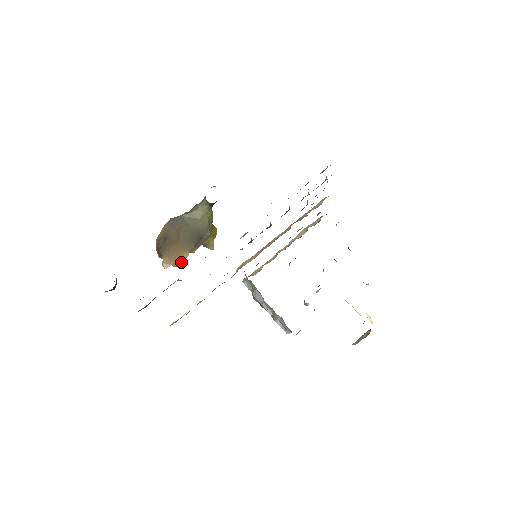
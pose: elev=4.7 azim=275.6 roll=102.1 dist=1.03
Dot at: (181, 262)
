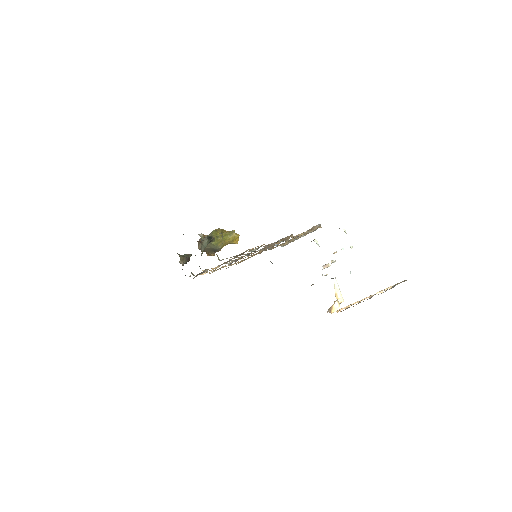
Dot at: (213, 255)
